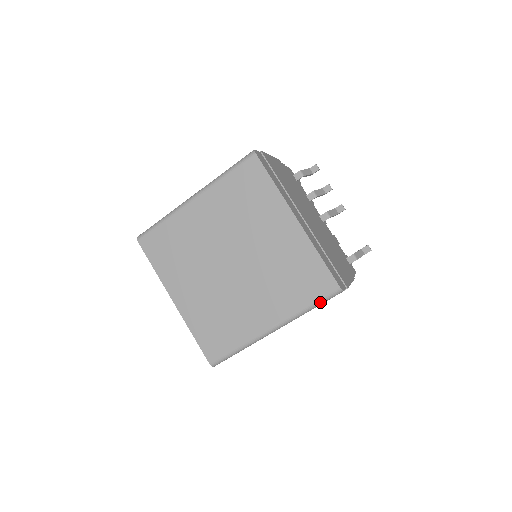
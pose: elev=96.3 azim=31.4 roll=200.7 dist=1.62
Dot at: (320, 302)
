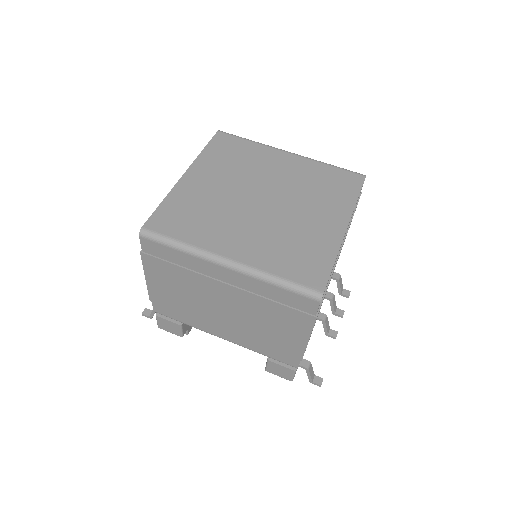
Dot at: (293, 286)
